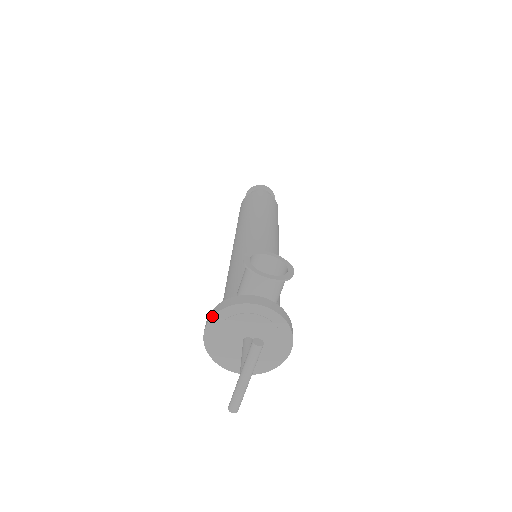
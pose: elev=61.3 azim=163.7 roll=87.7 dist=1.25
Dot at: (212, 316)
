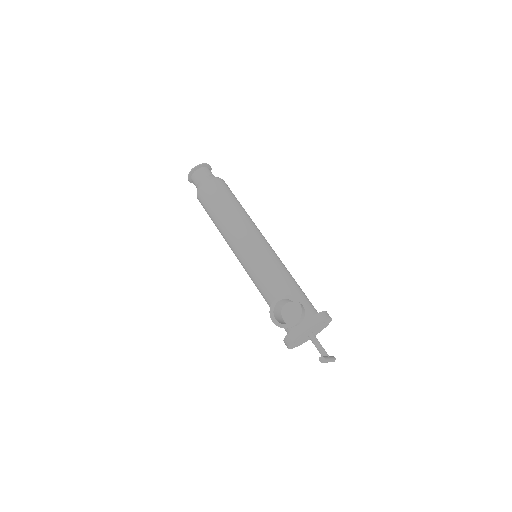
Dot at: (288, 348)
